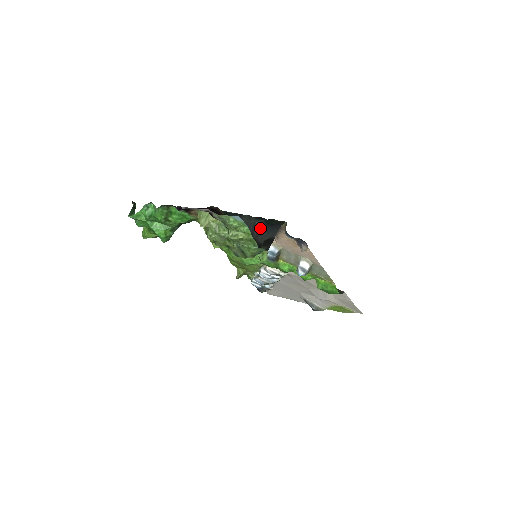
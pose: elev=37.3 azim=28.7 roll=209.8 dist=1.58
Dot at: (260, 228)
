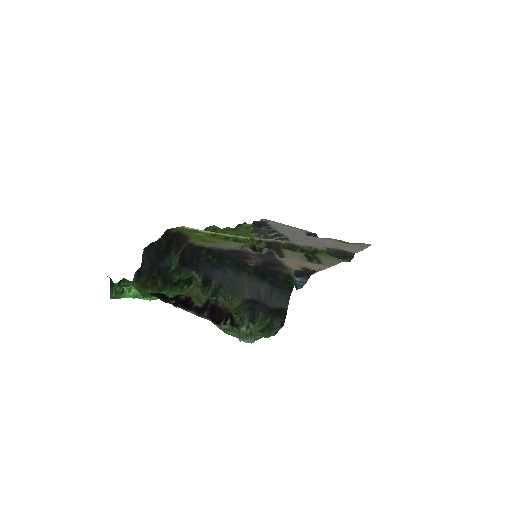
Dot at: (267, 294)
